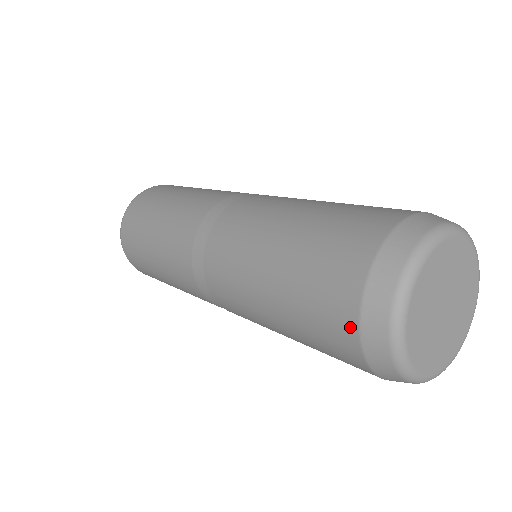
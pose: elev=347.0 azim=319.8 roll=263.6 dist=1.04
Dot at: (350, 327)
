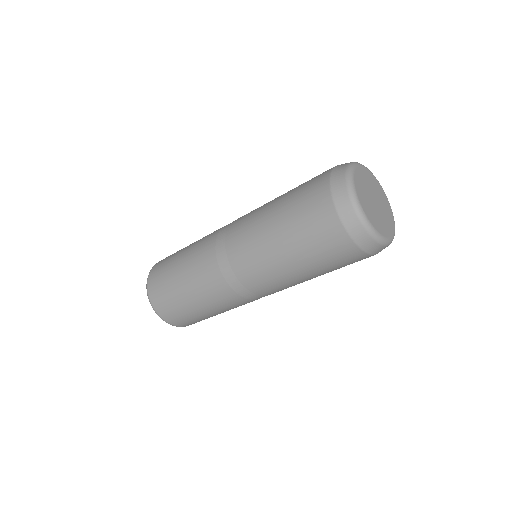
Dot at: (325, 184)
